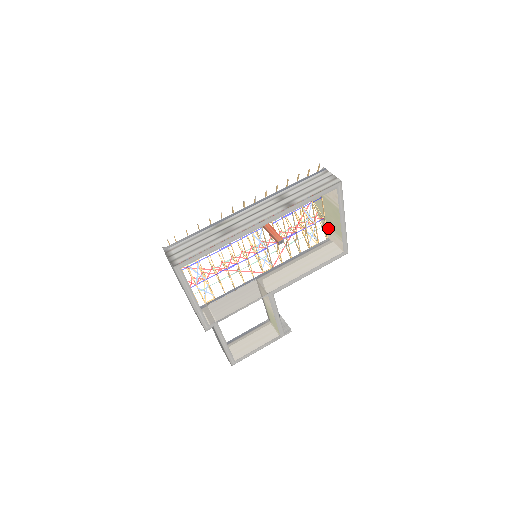
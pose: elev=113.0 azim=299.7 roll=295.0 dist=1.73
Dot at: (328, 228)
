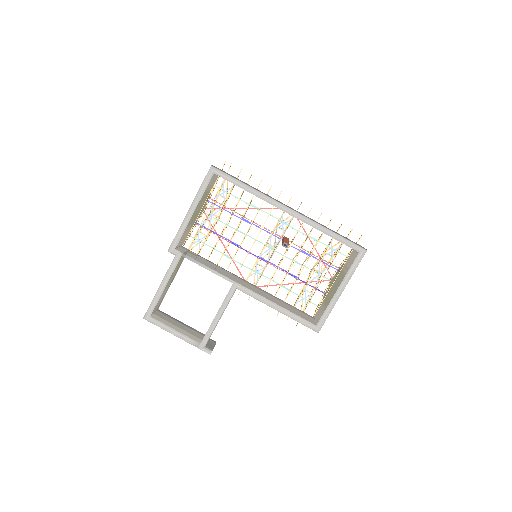
Dot at: (322, 305)
